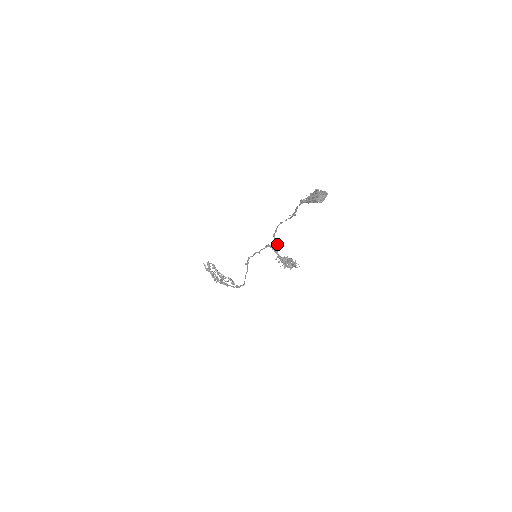
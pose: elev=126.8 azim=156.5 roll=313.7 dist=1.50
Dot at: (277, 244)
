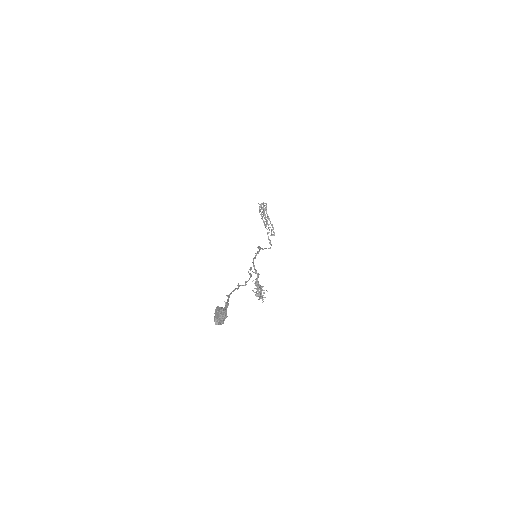
Dot at: (256, 273)
